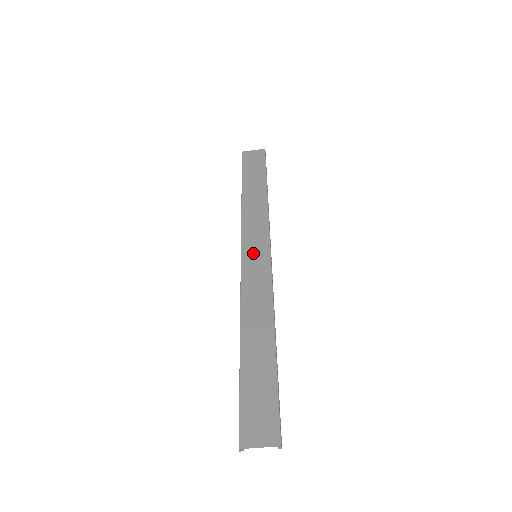
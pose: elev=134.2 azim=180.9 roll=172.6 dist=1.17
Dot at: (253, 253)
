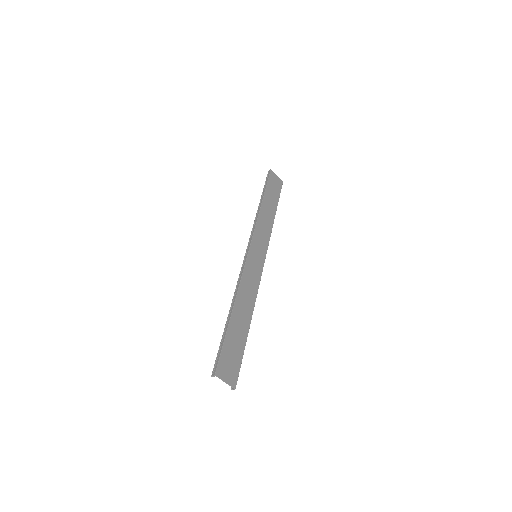
Dot at: (256, 253)
